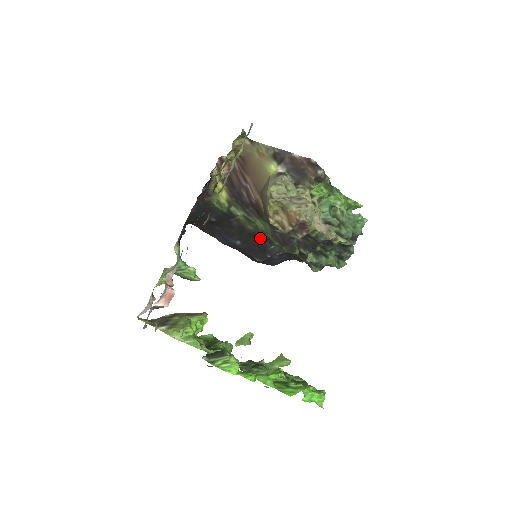
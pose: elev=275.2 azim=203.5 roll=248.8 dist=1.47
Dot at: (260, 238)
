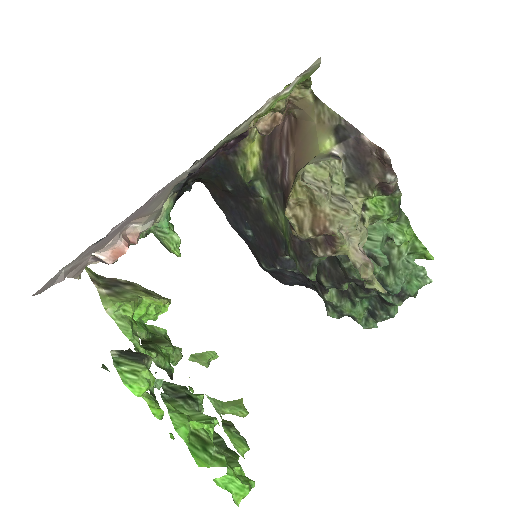
Dot at: (276, 238)
